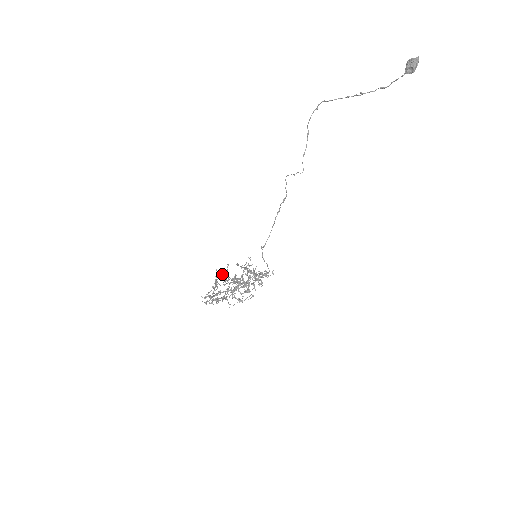
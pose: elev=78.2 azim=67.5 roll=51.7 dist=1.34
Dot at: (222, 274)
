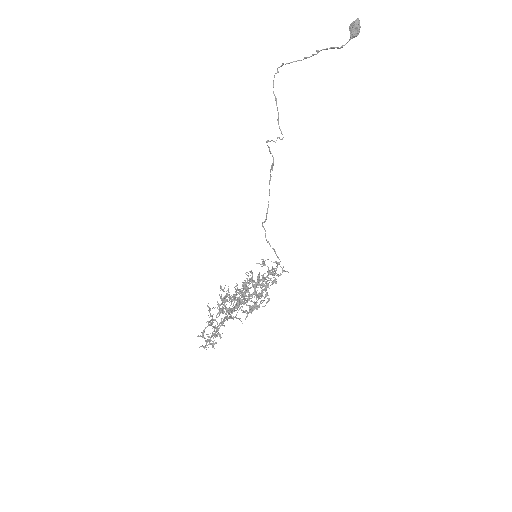
Dot at: (217, 308)
